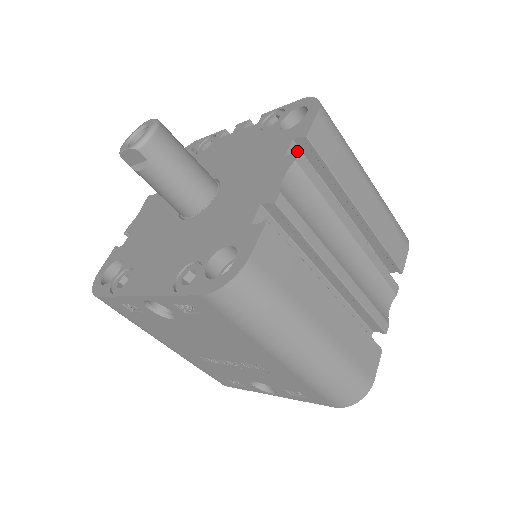
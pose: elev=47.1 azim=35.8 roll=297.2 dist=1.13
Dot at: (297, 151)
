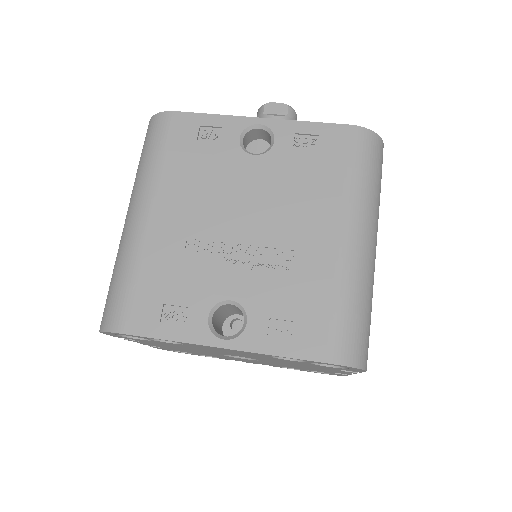
Dot at: occluded
